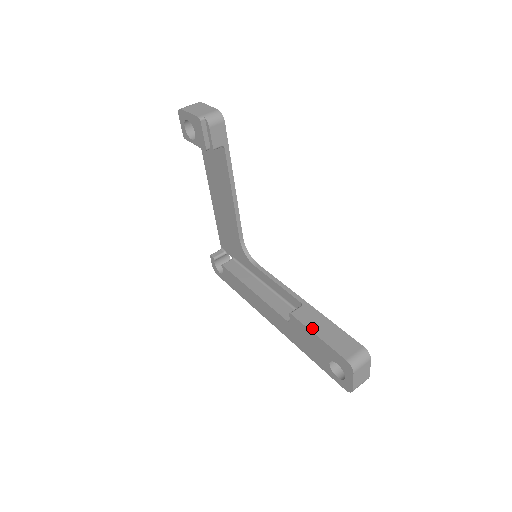
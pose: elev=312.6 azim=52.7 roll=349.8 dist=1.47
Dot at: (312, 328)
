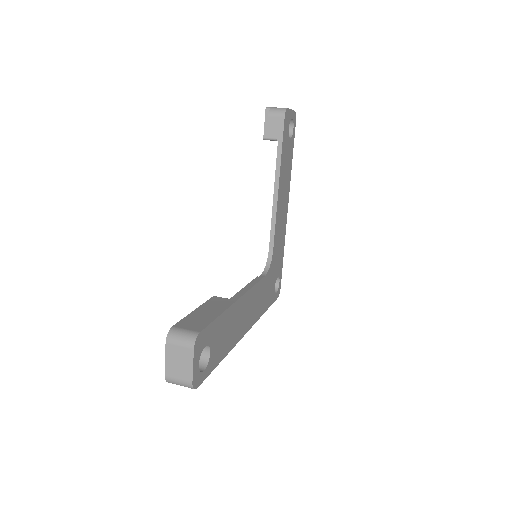
Dot at: (203, 306)
